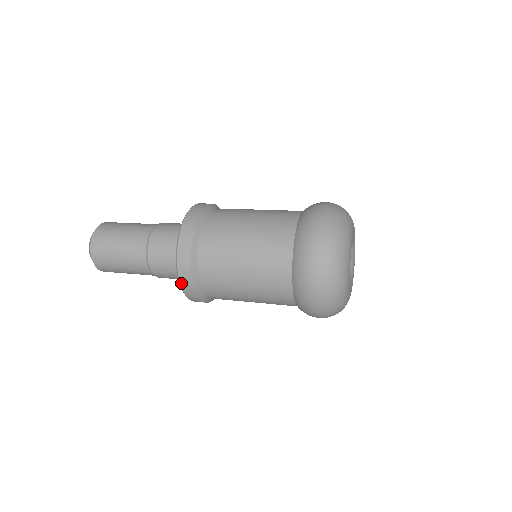
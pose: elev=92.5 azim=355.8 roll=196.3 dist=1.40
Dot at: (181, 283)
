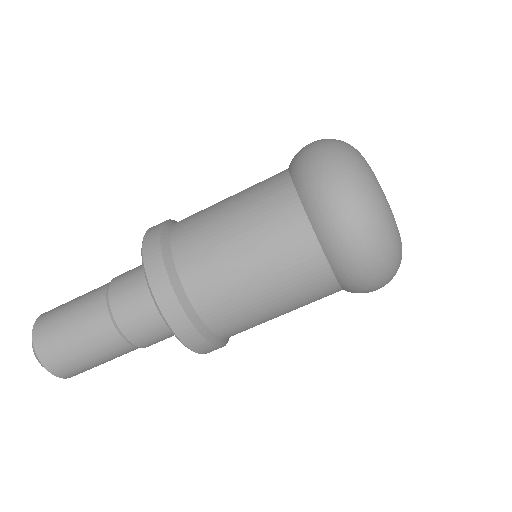
Dot at: (154, 293)
